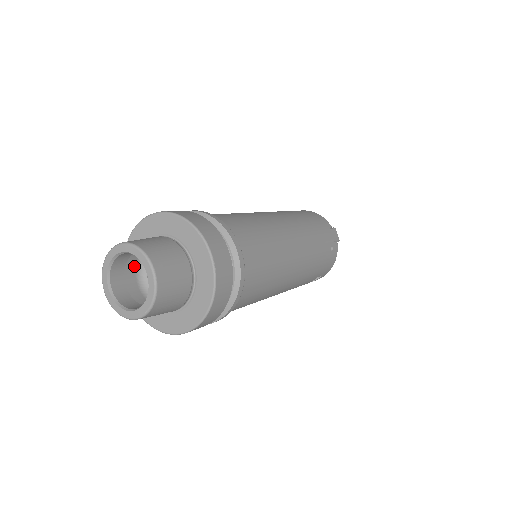
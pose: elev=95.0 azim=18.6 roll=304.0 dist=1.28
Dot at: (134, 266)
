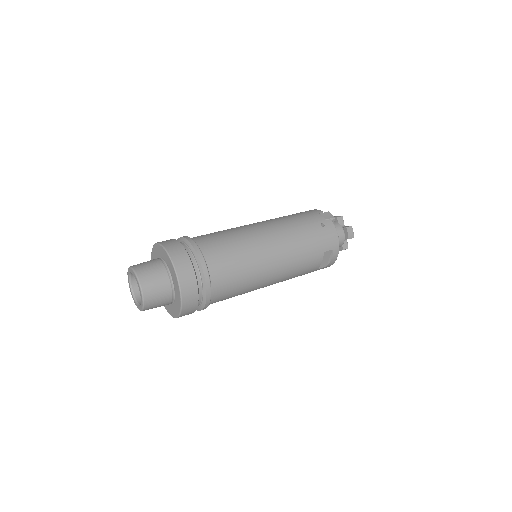
Dot at: occluded
